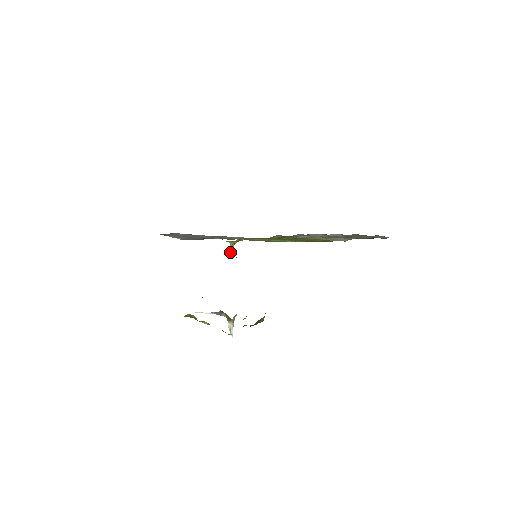
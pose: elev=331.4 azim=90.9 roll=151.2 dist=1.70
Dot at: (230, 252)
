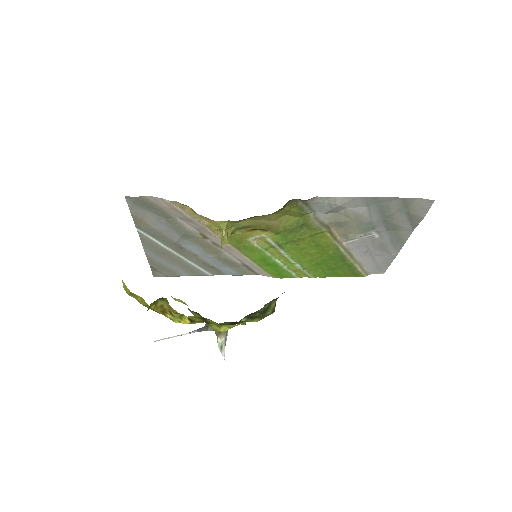
Dot at: occluded
